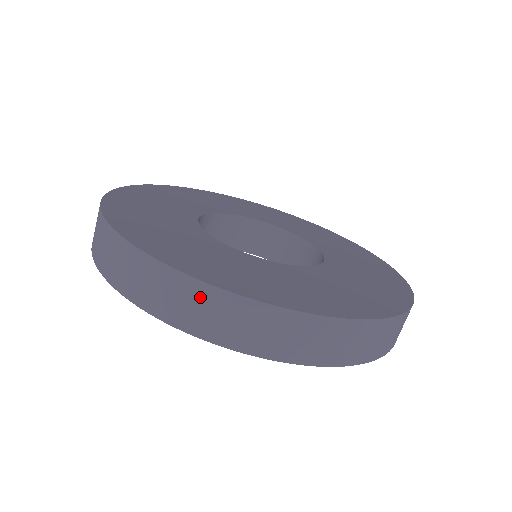
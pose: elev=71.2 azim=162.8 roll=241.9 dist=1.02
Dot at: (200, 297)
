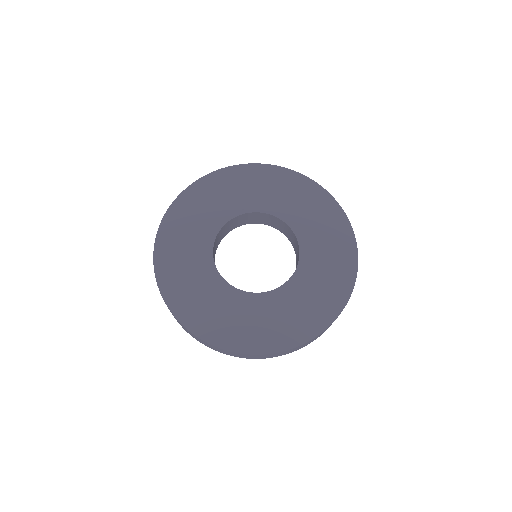
Dot at: (252, 356)
